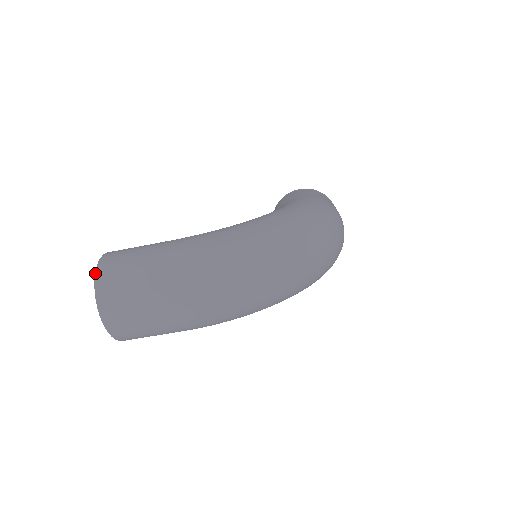
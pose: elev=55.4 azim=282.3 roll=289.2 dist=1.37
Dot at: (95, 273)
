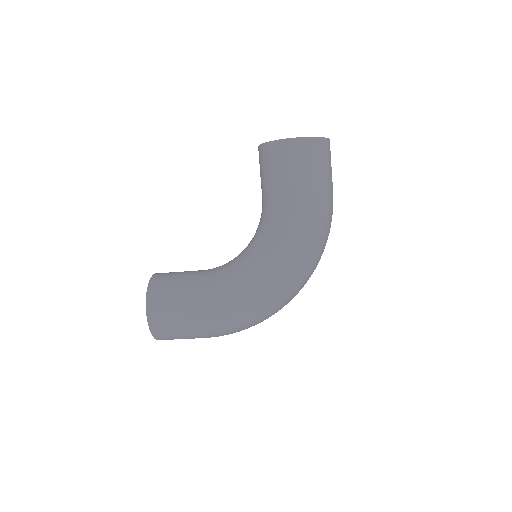
Dot at: (152, 335)
